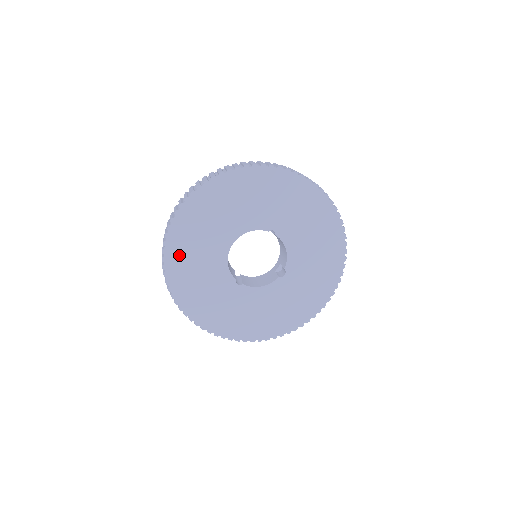
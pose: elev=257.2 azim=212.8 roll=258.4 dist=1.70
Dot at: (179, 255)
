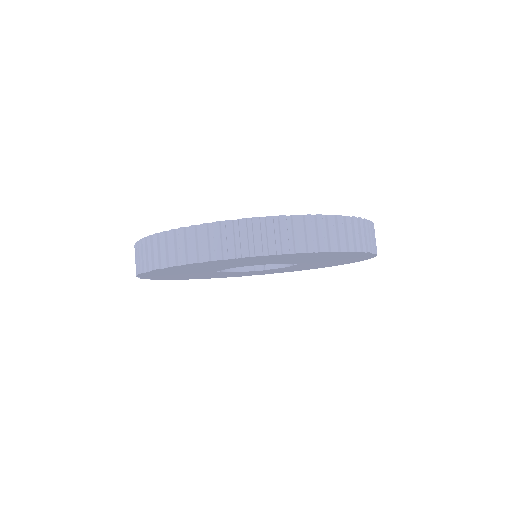
Dot at: (196, 266)
